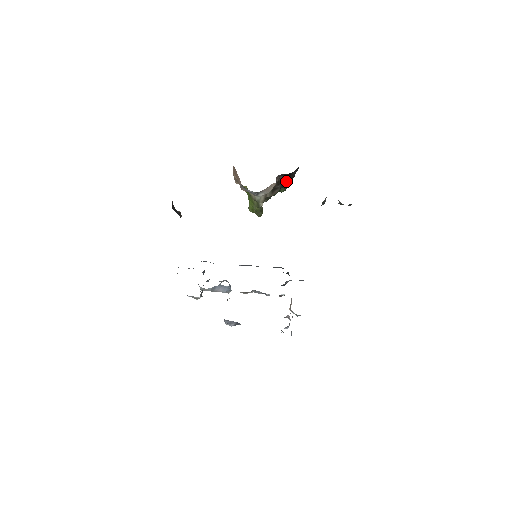
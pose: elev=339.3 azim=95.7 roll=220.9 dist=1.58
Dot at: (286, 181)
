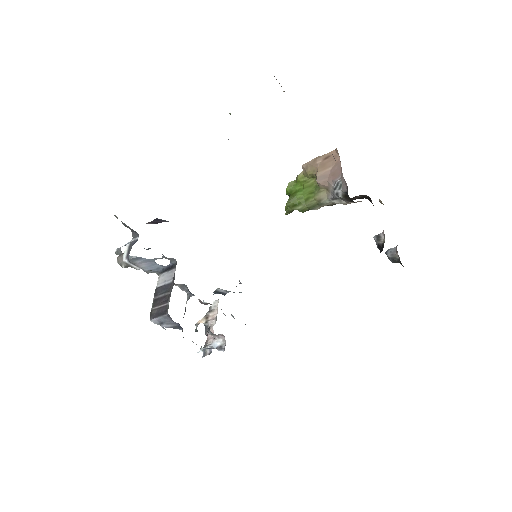
Dot at: occluded
